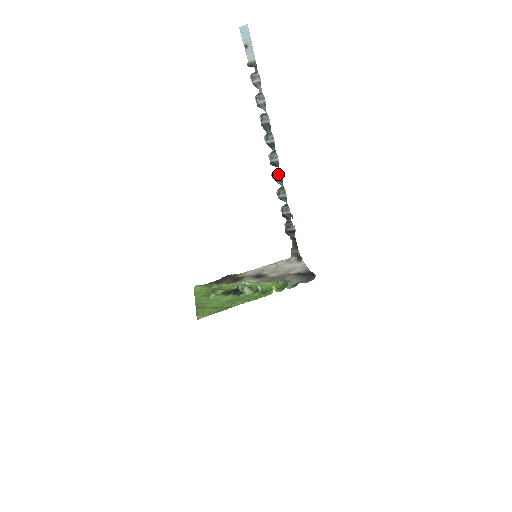
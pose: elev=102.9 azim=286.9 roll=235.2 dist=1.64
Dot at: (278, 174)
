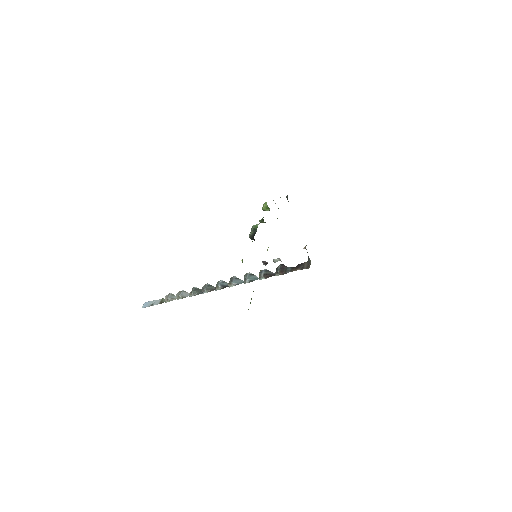
Dot at: (230, 281)
